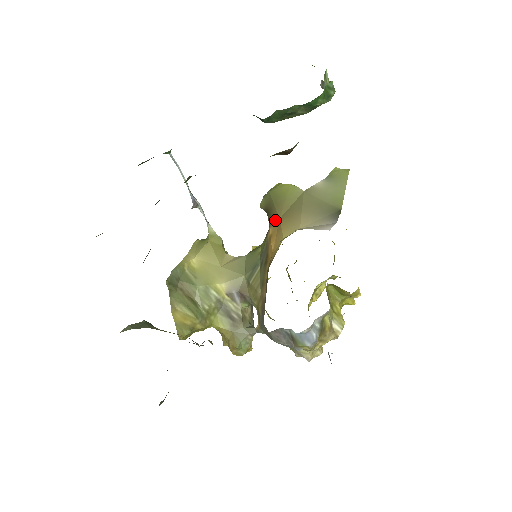
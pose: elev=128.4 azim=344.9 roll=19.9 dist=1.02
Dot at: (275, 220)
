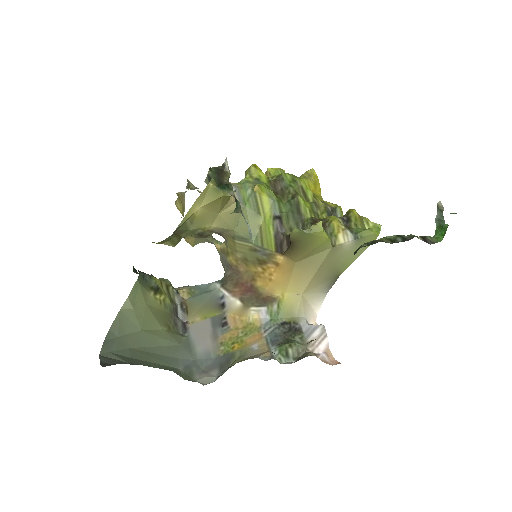
Dot at: (292, 259)
